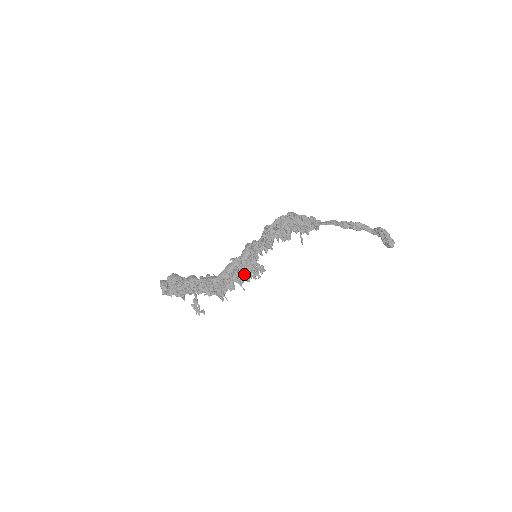
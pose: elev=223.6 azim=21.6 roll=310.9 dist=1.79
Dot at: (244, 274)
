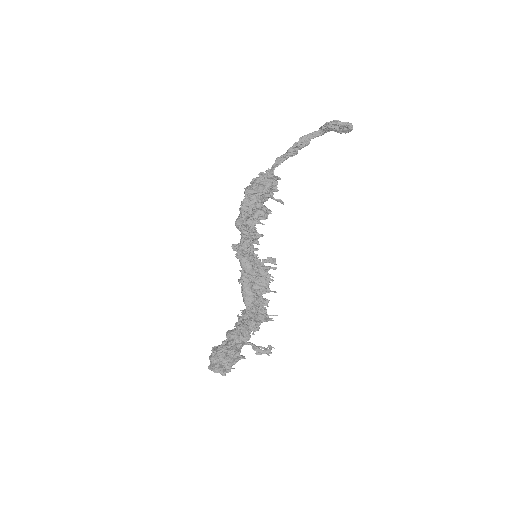
Dot at: (263, 281)
